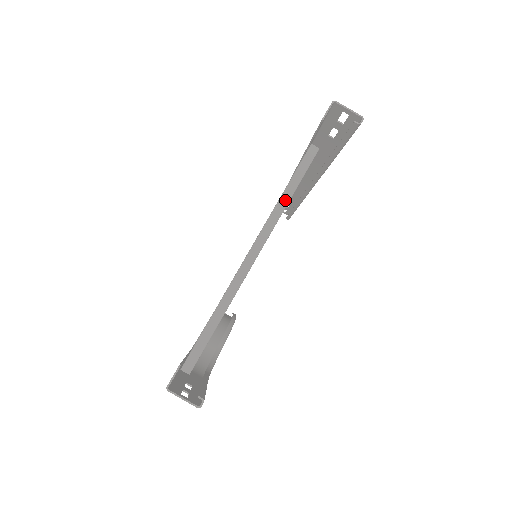
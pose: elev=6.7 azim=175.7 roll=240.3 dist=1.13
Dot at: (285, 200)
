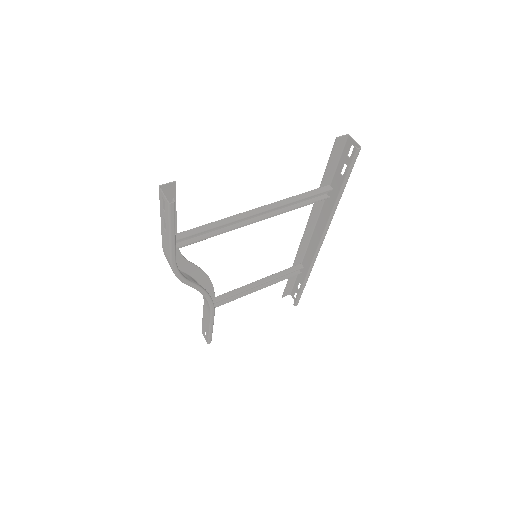
Dot at: (295, 199)
